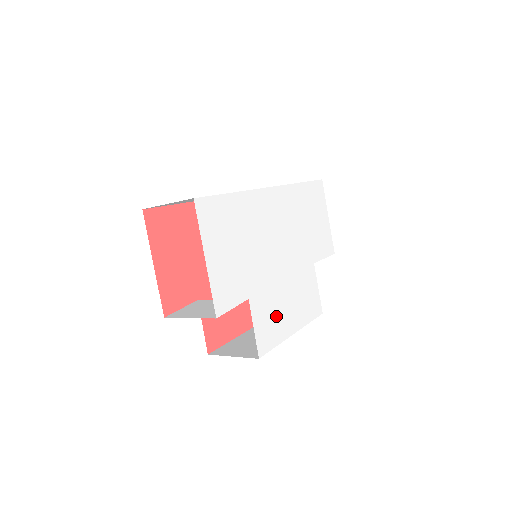
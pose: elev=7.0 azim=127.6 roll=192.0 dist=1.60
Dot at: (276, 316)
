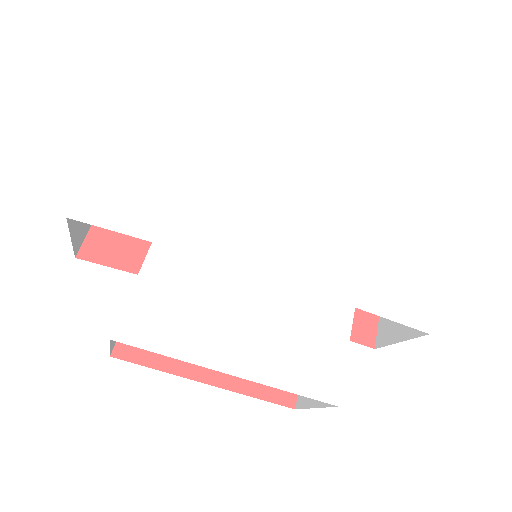
Dot at: (200, 311)
